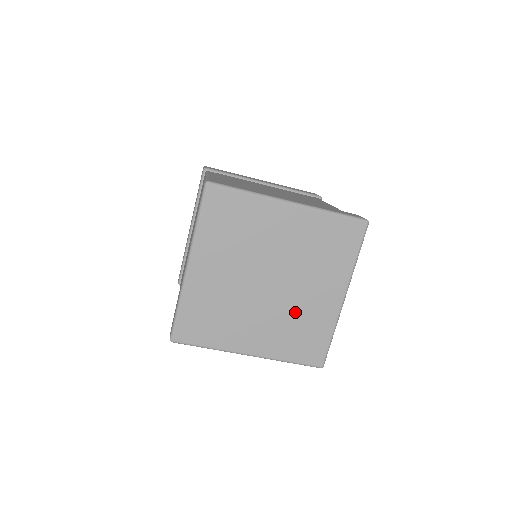
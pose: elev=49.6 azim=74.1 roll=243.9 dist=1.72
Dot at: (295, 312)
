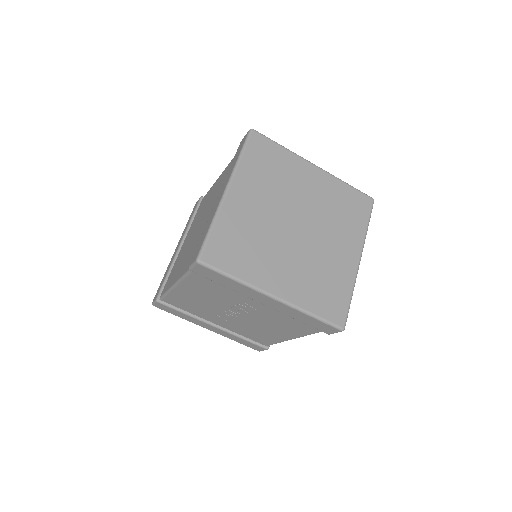
Dot at: (319, 262)
